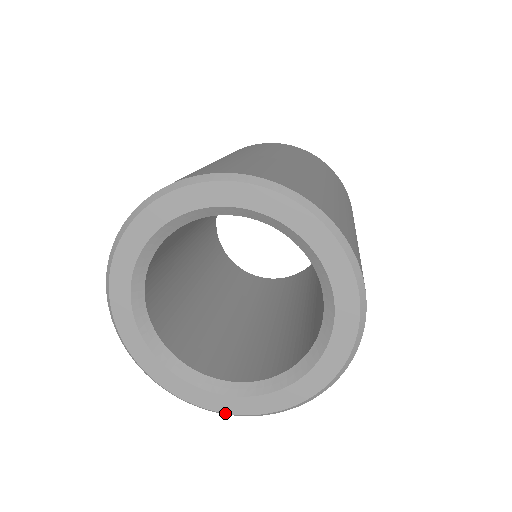
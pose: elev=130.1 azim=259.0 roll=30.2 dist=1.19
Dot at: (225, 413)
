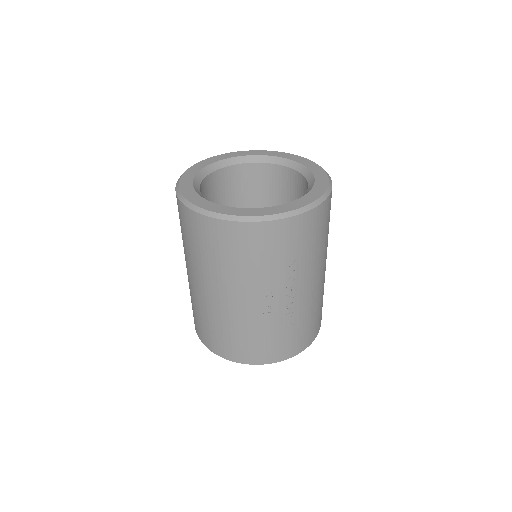
Dot at: (182, 193)
